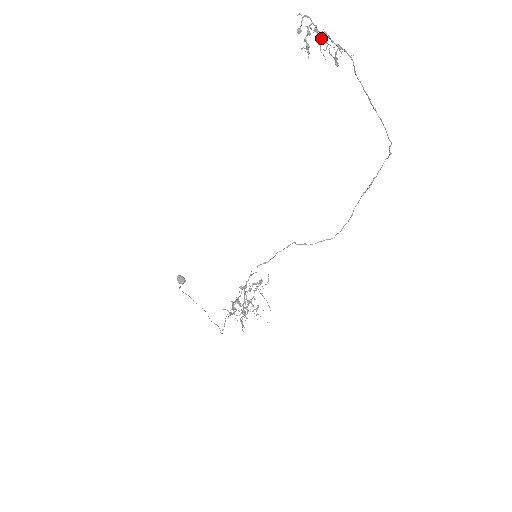
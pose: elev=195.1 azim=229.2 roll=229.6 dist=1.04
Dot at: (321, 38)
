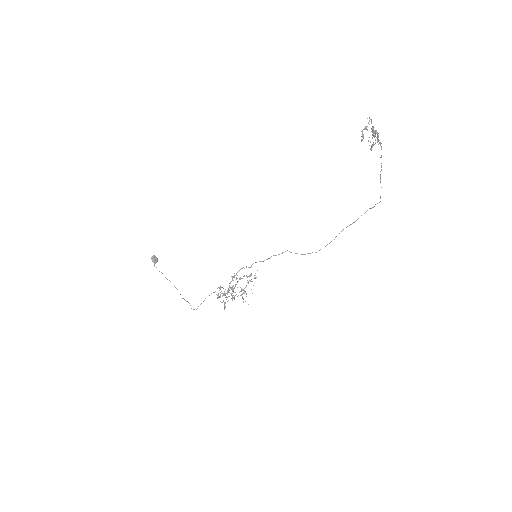
Dot at: occluded
